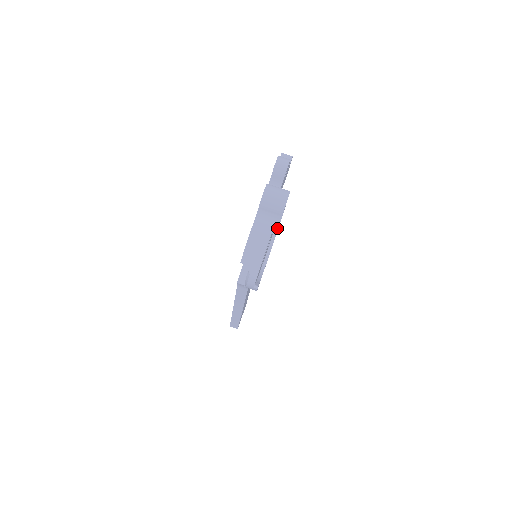
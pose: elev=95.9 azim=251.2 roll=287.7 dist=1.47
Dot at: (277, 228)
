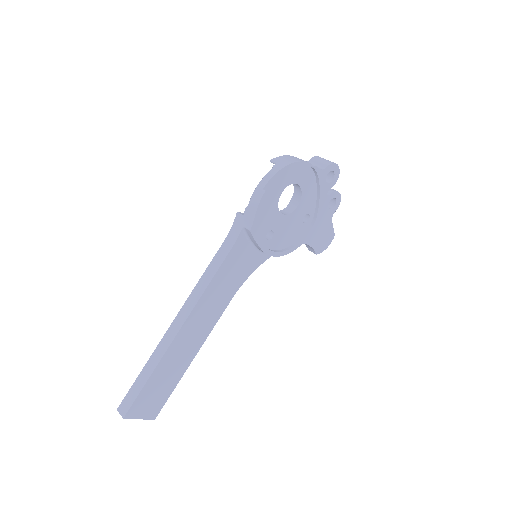
Dot at: occluded
